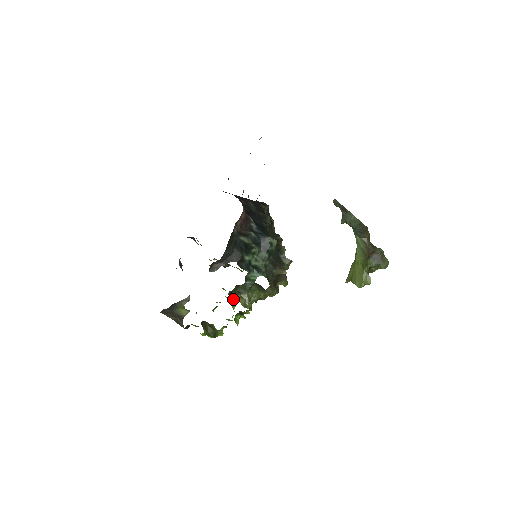
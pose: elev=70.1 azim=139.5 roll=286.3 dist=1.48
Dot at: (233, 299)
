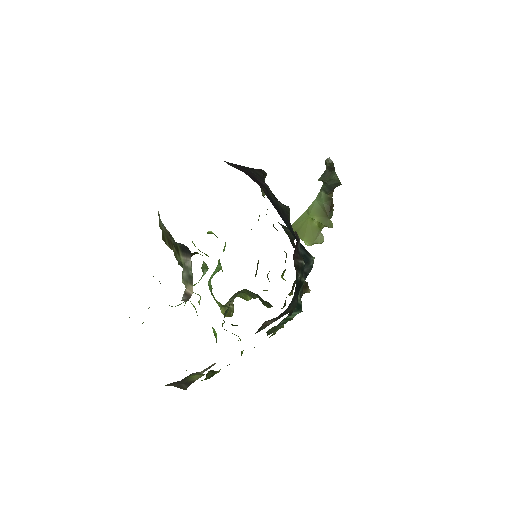
Dot at: (224, 317)
